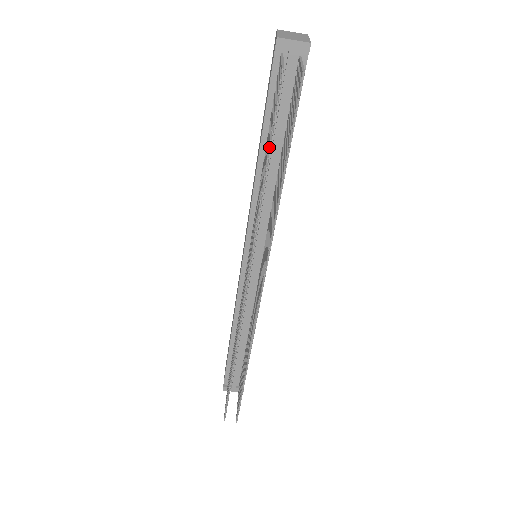
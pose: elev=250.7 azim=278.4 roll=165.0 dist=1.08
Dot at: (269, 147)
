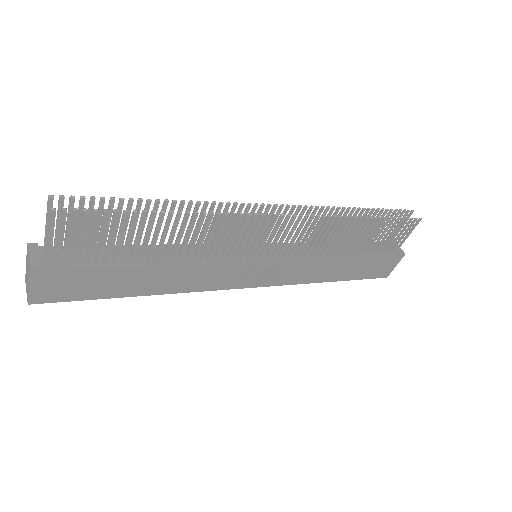
Dot at: (377, 212)
